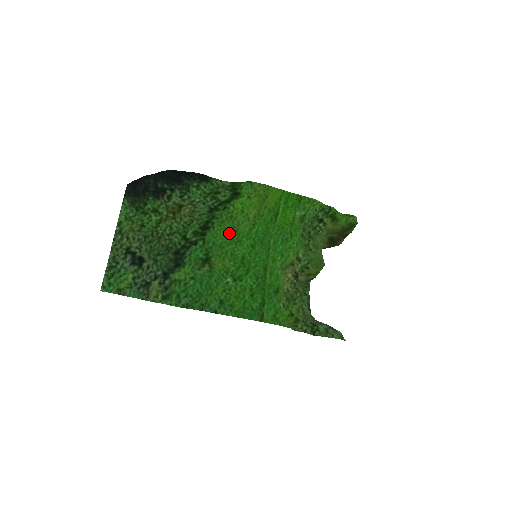
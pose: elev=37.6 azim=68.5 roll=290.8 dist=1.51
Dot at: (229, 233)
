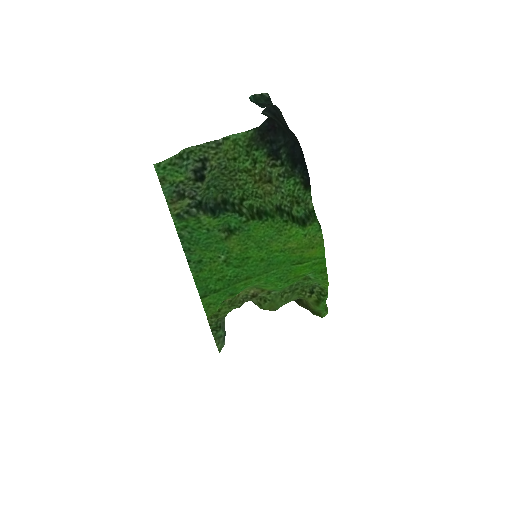
Dot at: (265, 237)
